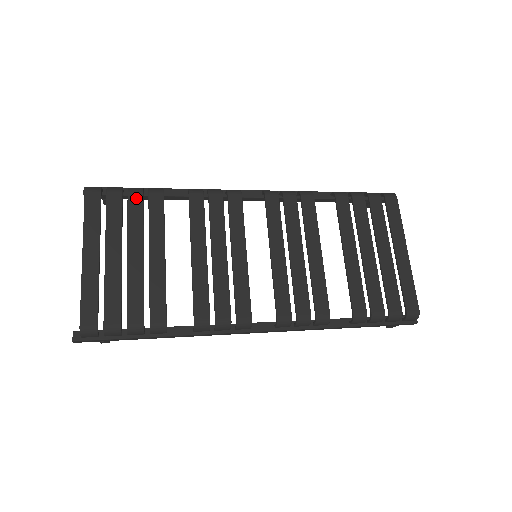
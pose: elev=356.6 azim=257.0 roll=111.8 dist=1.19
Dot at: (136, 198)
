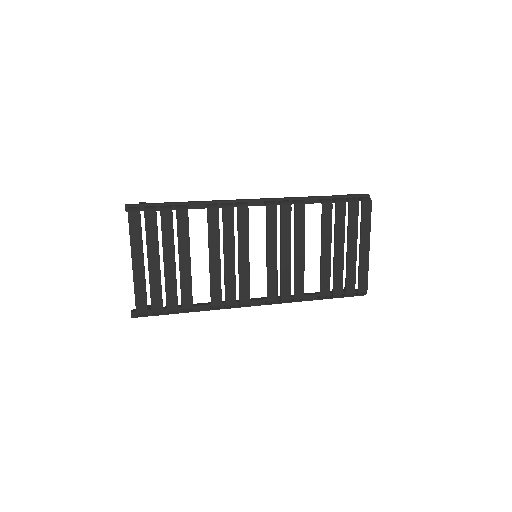
Dot at: (167, 218)
